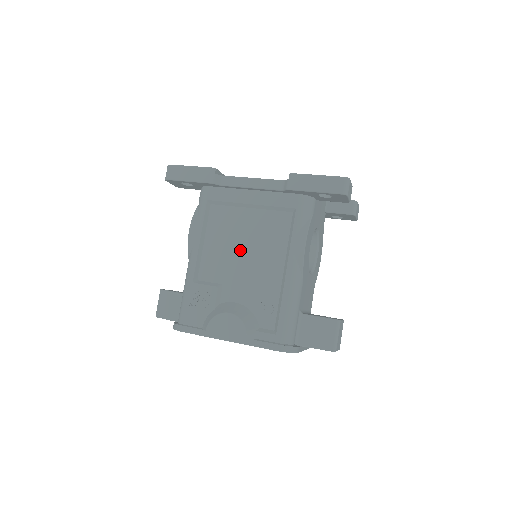
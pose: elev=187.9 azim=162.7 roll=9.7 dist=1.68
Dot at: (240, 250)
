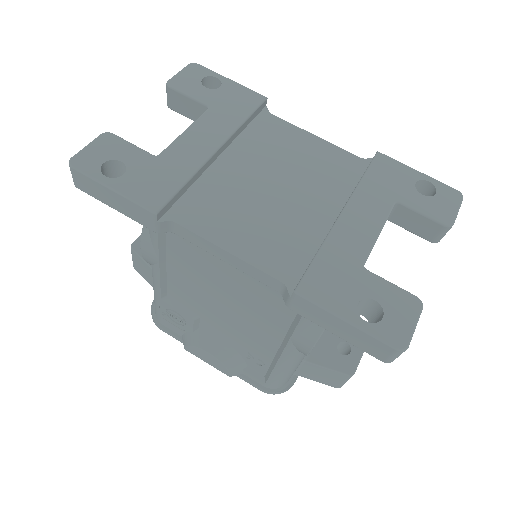
Dot at: (219, 301)
